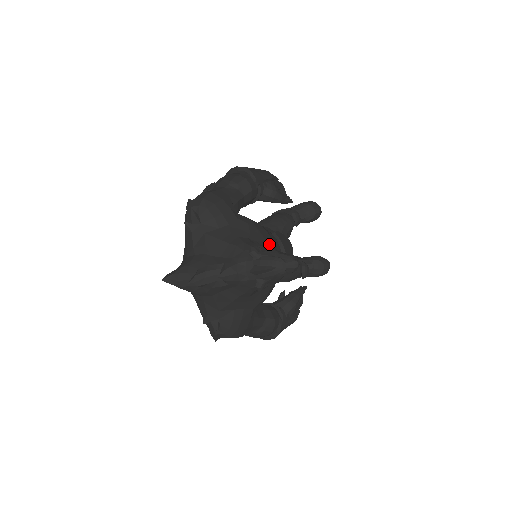
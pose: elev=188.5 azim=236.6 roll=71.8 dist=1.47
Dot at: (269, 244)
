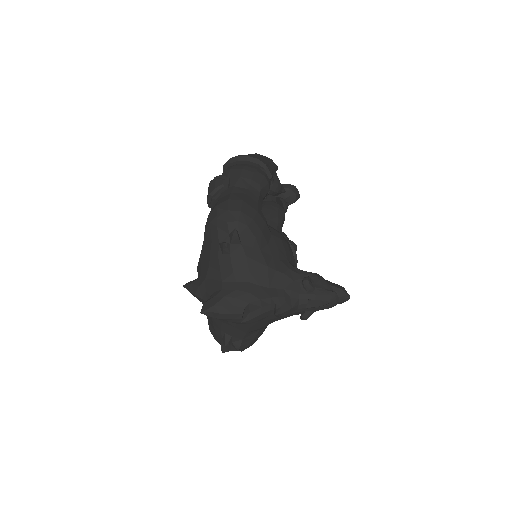
Dot at: occluded
